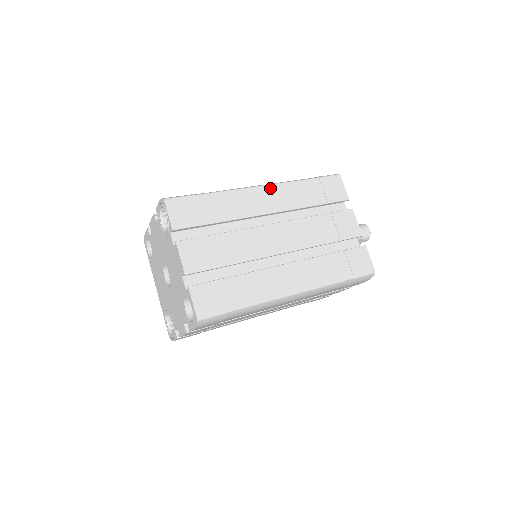
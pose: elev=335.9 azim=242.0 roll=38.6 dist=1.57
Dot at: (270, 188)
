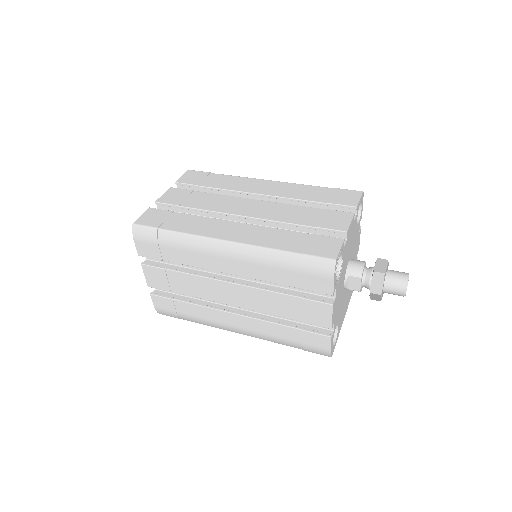
Dot at: (277, 183)
